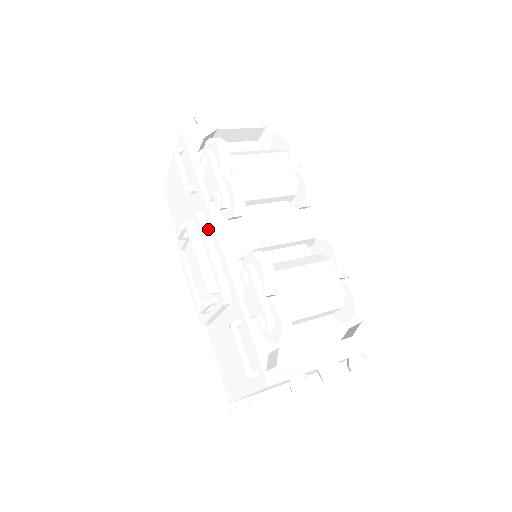
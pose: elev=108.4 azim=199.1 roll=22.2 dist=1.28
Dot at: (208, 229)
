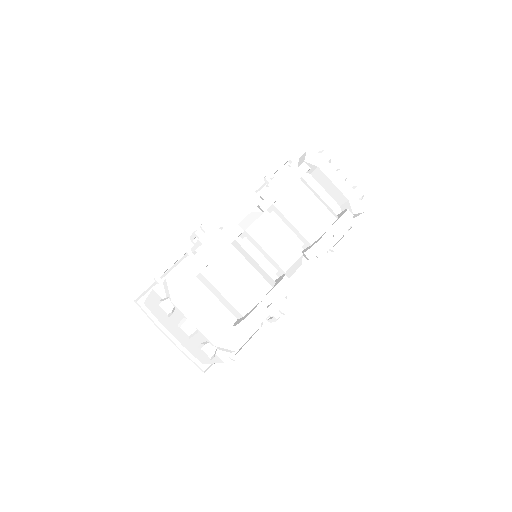
Dot at: (246, 203)
